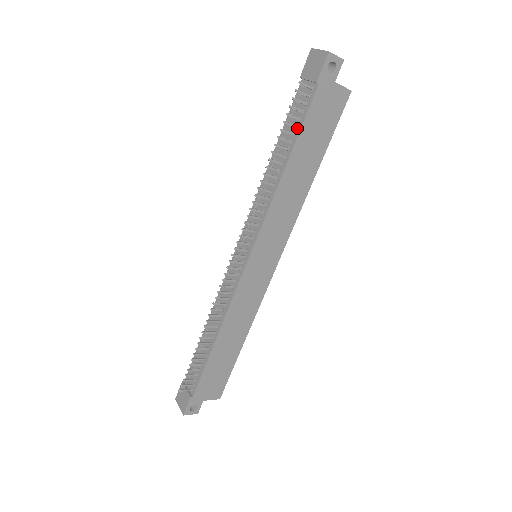
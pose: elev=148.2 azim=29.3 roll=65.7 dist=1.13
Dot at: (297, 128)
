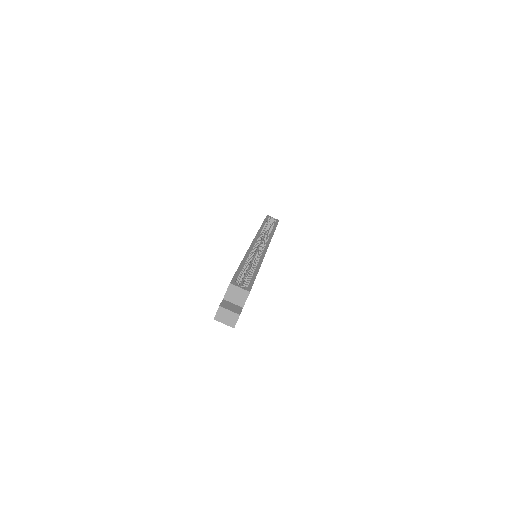
Dot at: occluded
